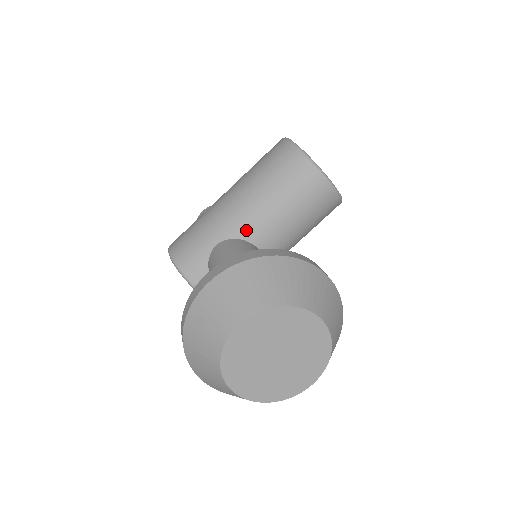
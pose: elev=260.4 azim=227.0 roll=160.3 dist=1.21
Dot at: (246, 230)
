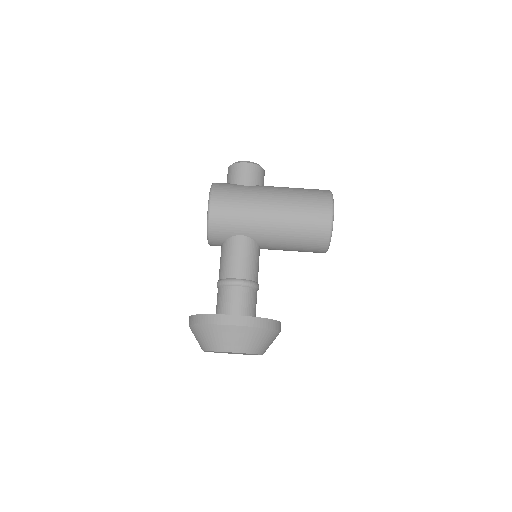
Dot at: (264, 241)
